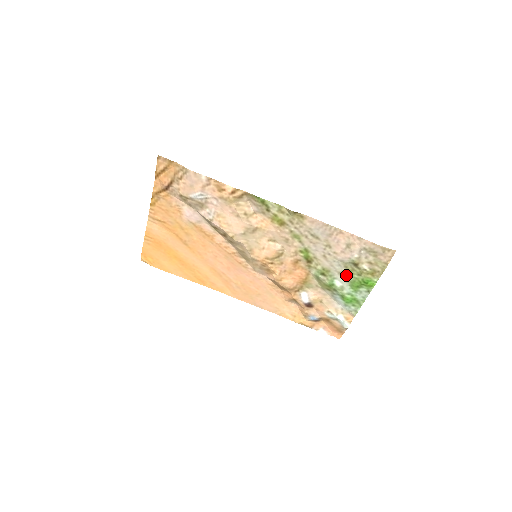
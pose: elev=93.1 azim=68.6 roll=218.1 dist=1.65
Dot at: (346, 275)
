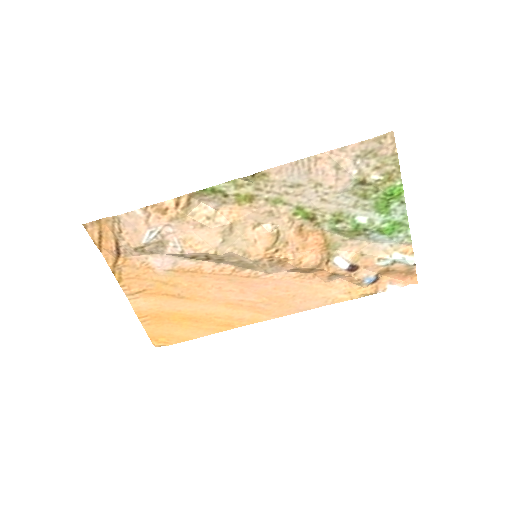
Dot at: (363, 203)
